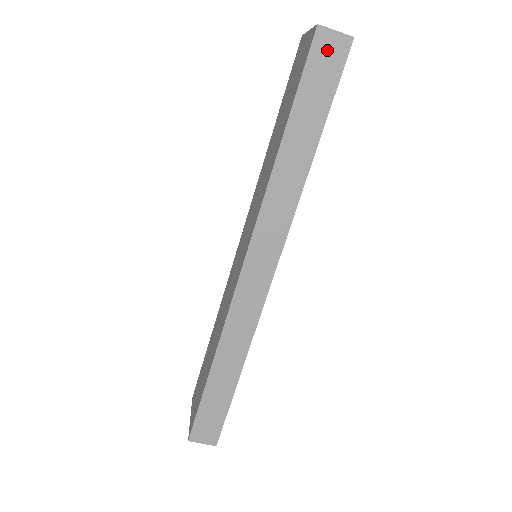
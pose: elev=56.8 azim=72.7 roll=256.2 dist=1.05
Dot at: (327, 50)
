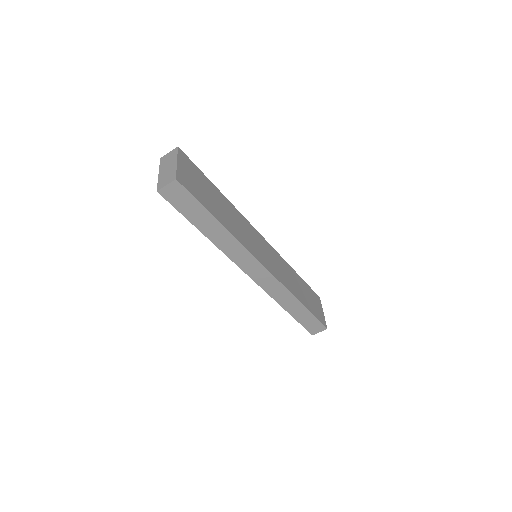
Dot at: (173, 194)
